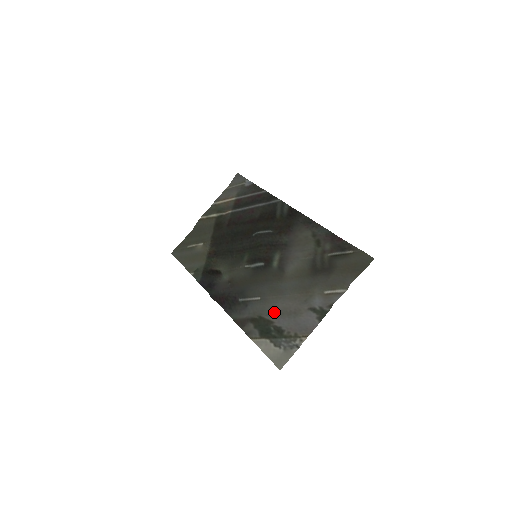
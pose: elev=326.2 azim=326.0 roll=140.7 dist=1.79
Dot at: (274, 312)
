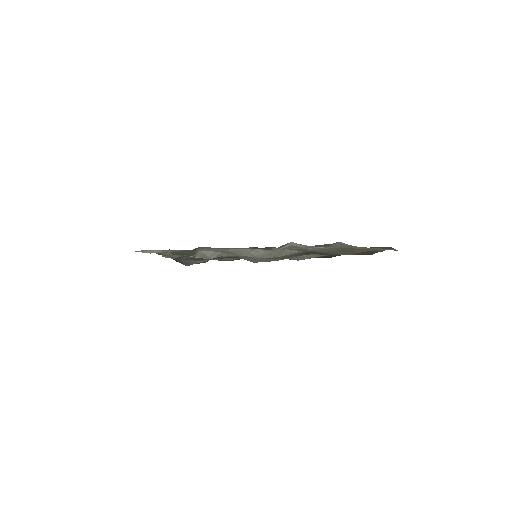
Dot at: (210, 258)
